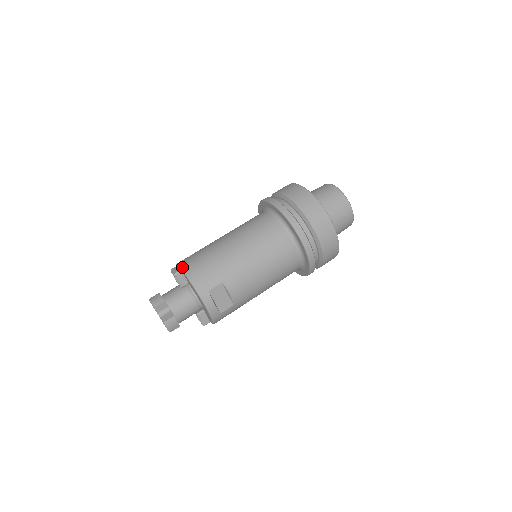
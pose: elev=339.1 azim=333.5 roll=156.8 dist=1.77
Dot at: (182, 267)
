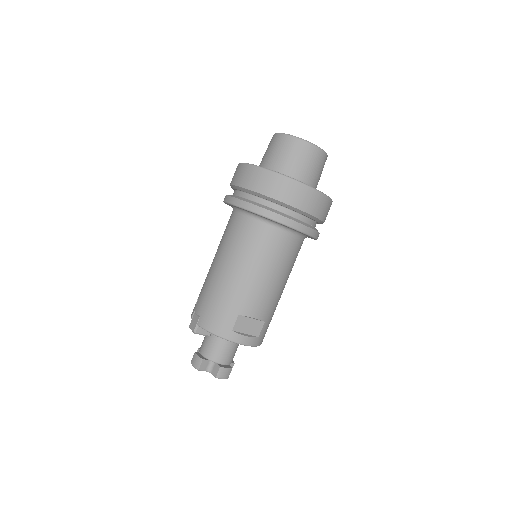
Dot at: (196, 321)
